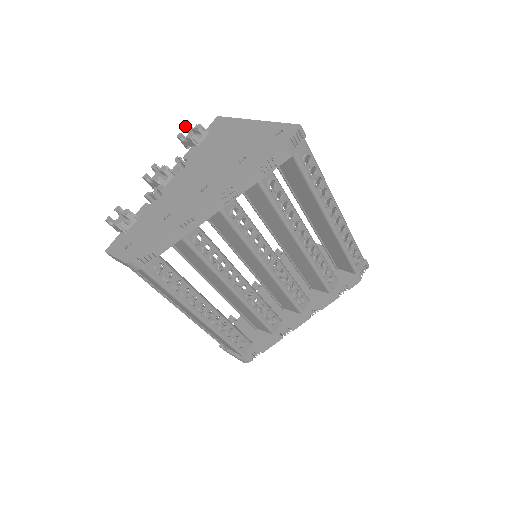
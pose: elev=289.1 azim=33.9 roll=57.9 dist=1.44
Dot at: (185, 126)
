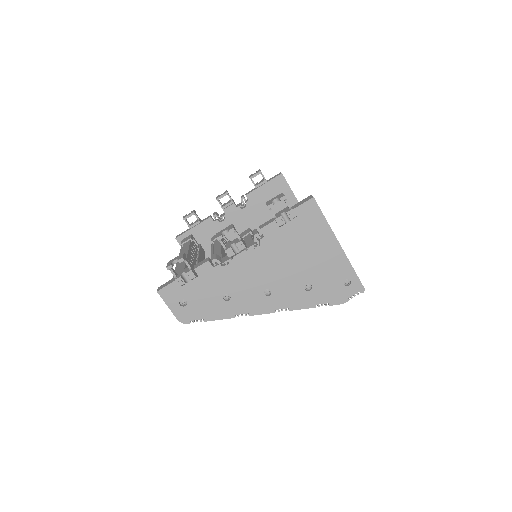
Dot at: (281, 198)
